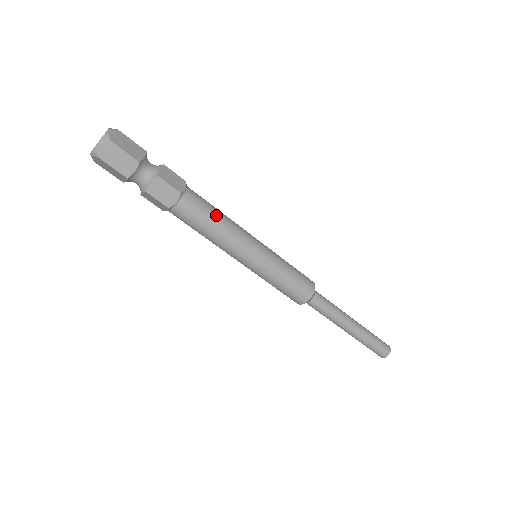
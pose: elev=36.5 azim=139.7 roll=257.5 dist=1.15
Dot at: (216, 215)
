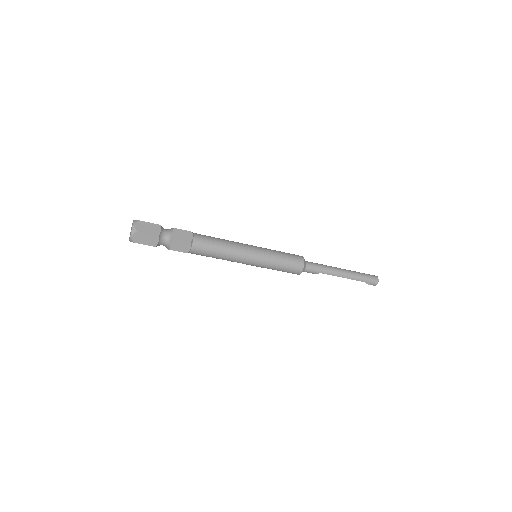
Dot at: (218, 238)
